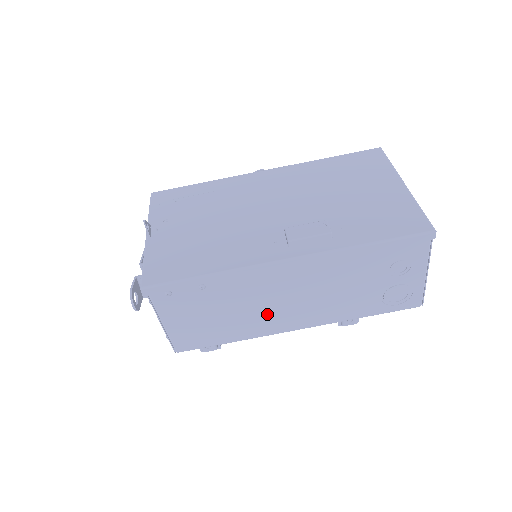
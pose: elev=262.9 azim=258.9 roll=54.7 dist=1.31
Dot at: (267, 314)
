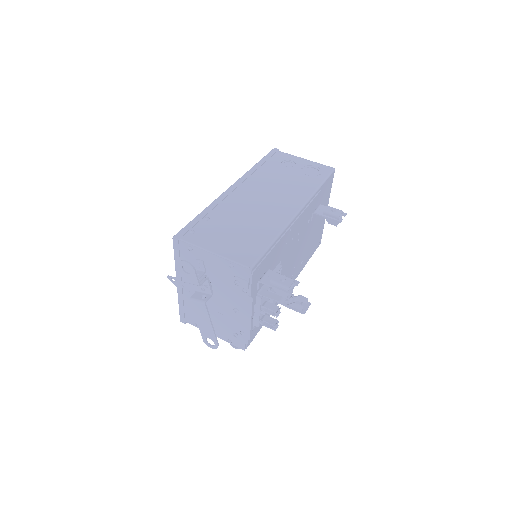
Dot at: (266, 213)
